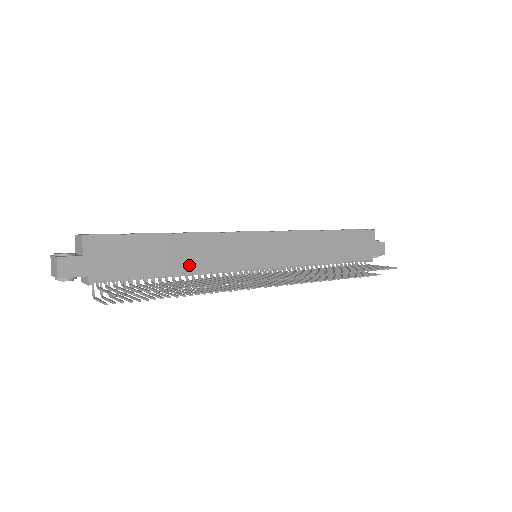
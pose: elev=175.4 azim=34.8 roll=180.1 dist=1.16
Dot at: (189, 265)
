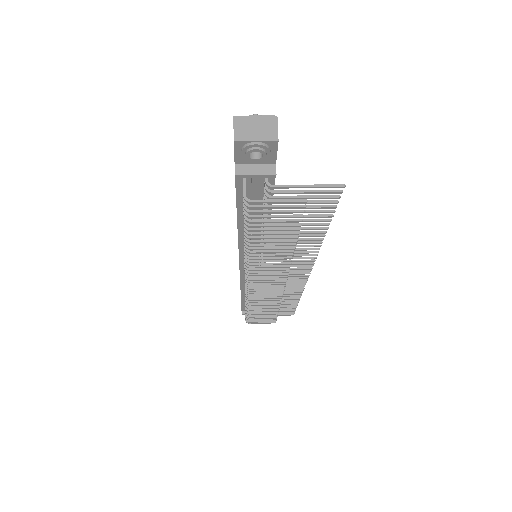
Dot at: occluded
